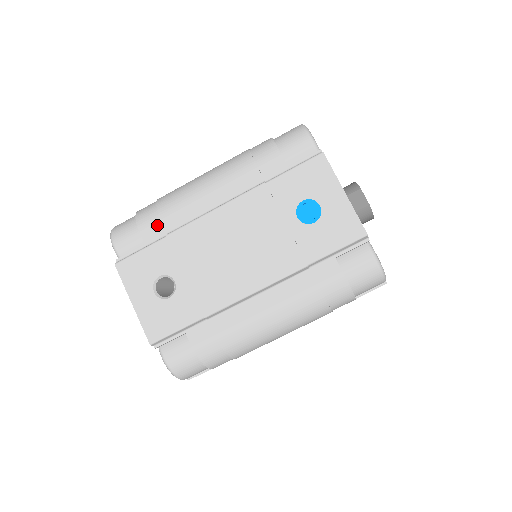
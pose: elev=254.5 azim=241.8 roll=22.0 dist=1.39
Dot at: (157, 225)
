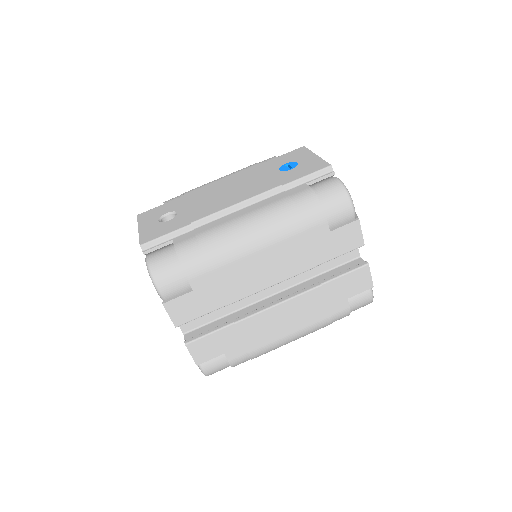
Dot at: occluded
